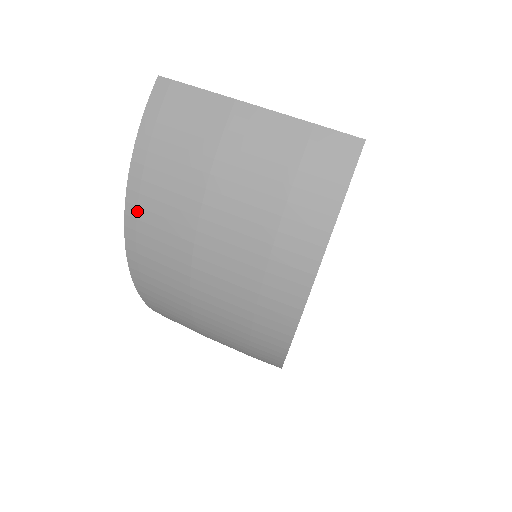
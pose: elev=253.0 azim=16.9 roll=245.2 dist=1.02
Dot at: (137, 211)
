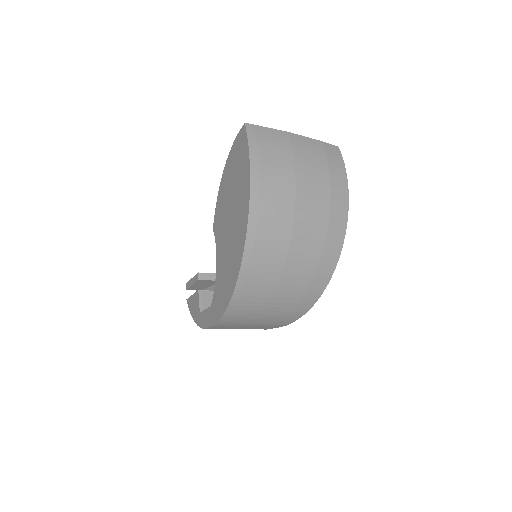
Dot at: (259, 192)
